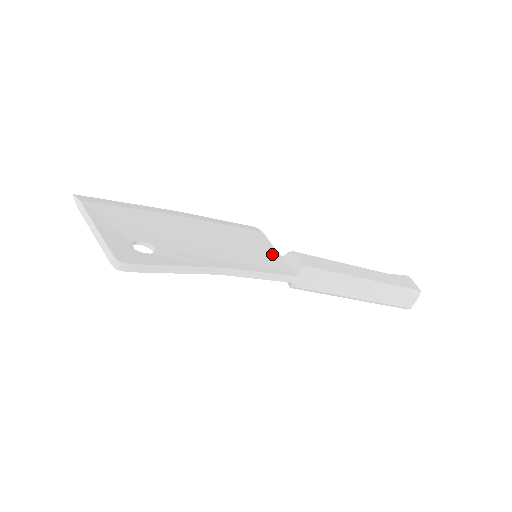
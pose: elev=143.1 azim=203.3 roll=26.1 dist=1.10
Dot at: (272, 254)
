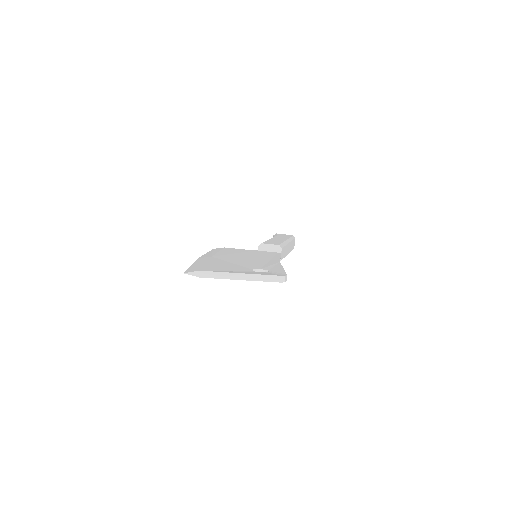
Dot at: (256, 251)
